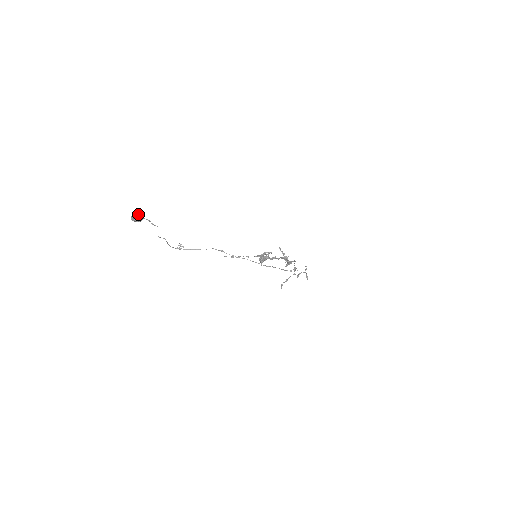
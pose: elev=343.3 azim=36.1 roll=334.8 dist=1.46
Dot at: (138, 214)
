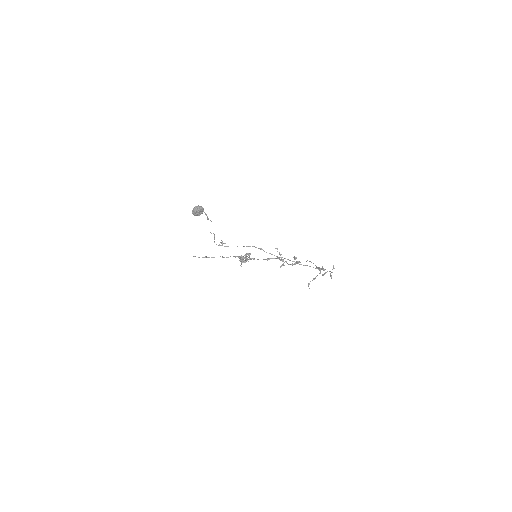
Dot at: (201, 207)
